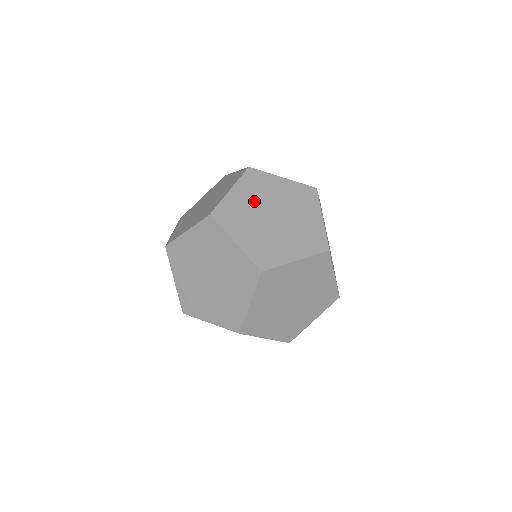
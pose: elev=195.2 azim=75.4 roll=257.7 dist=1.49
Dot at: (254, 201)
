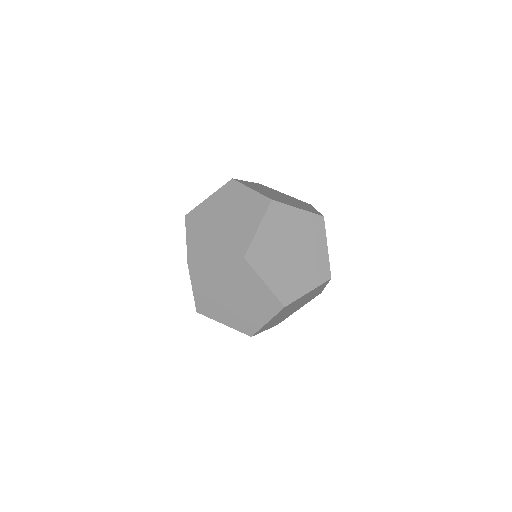
Dot at: (277, 238)
